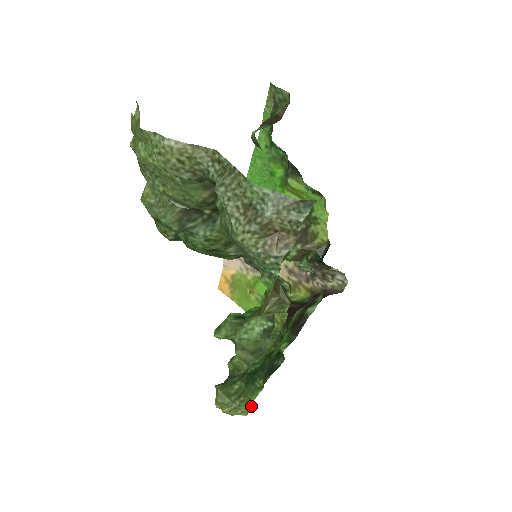
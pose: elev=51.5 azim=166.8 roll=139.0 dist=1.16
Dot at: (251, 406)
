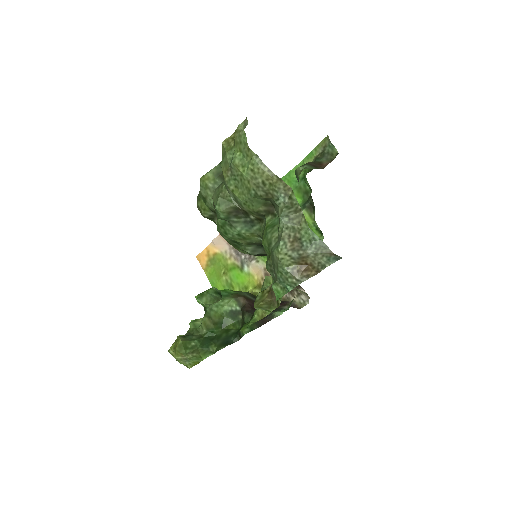
Dot at: (198, 362)
